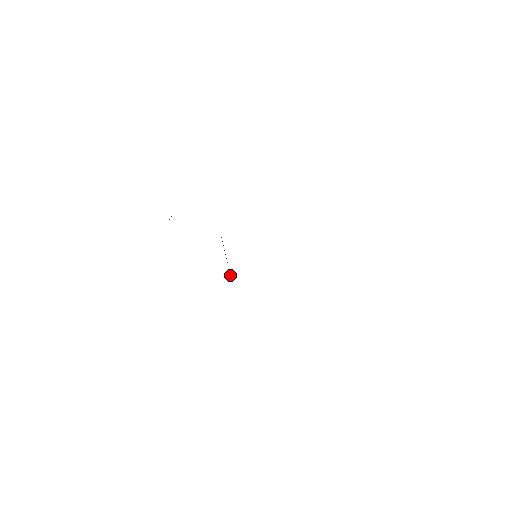
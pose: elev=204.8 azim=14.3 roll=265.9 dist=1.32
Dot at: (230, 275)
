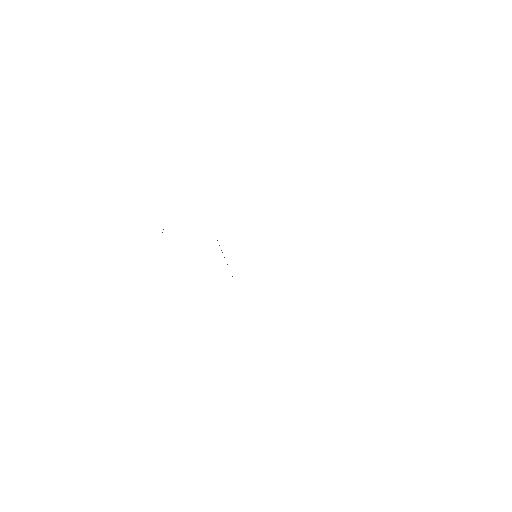
Dot at: occluded
